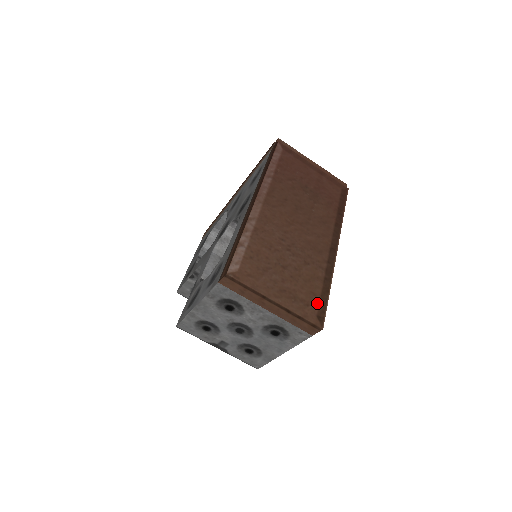
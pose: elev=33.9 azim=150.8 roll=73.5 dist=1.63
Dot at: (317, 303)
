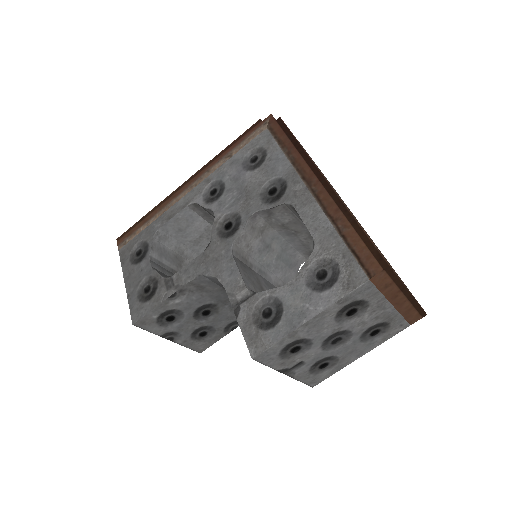
Dot at: occluded
